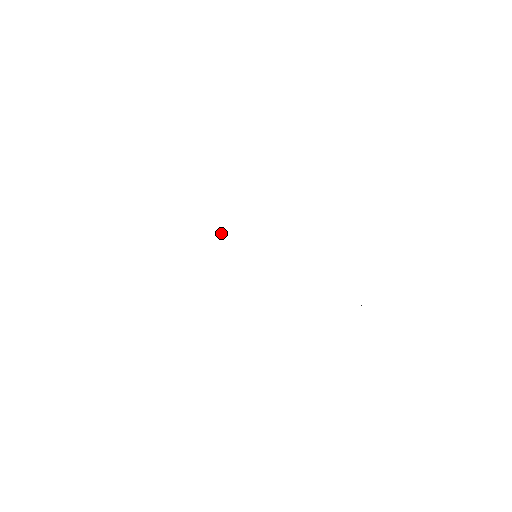
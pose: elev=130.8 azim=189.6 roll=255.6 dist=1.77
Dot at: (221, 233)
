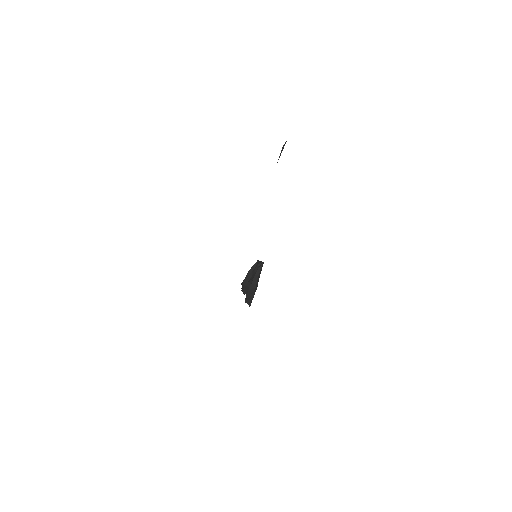
Dot at: (245, 302)
